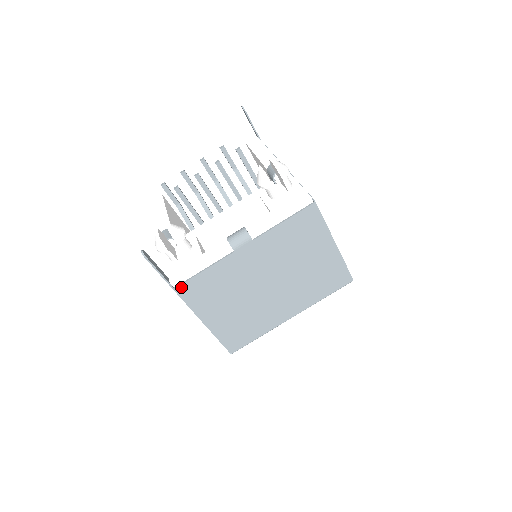
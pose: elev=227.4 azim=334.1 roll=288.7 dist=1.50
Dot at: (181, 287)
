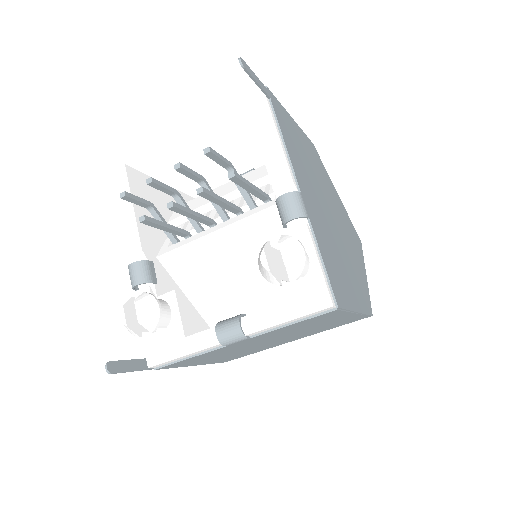
Dot at: (162, 367)
